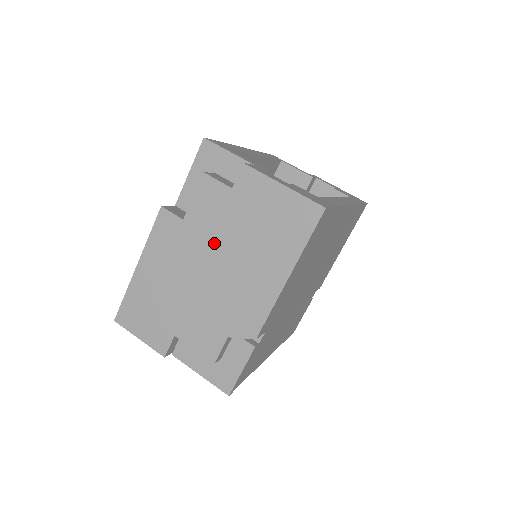
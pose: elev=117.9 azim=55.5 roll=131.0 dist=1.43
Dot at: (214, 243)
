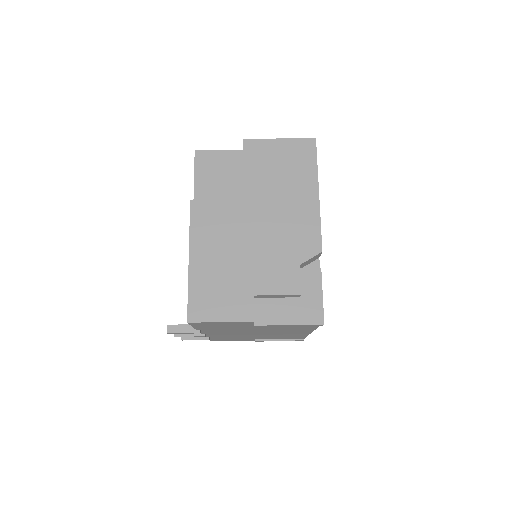
Dot at: (250, 202)
